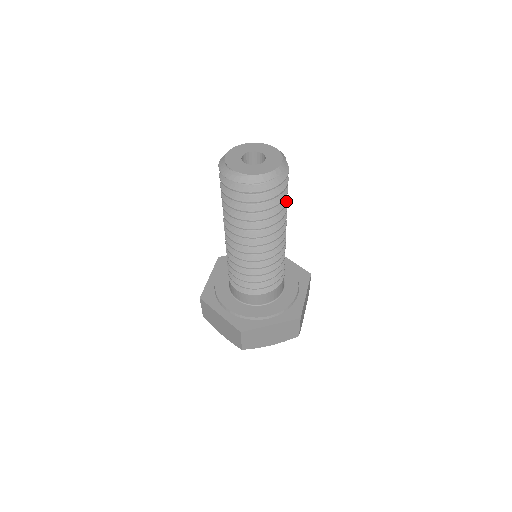
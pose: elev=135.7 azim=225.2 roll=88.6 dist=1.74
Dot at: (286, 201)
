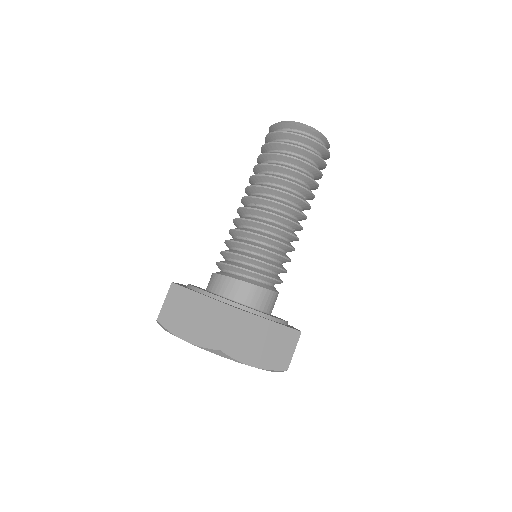
Dot at: (306, 174)
